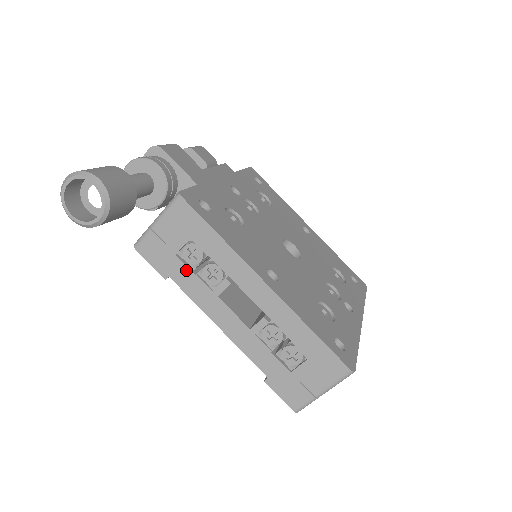
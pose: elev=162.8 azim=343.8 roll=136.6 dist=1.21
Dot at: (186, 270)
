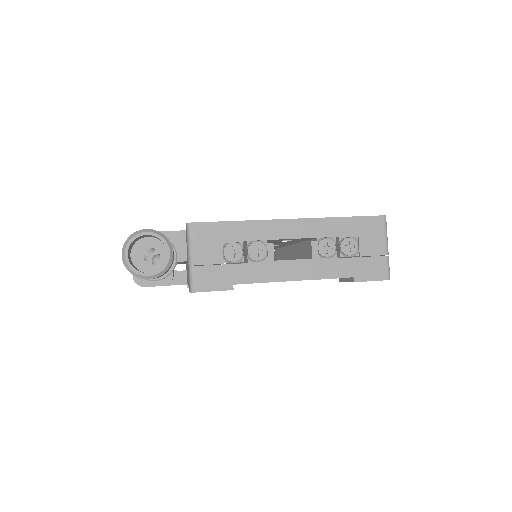
Dot at: (240, 267)
